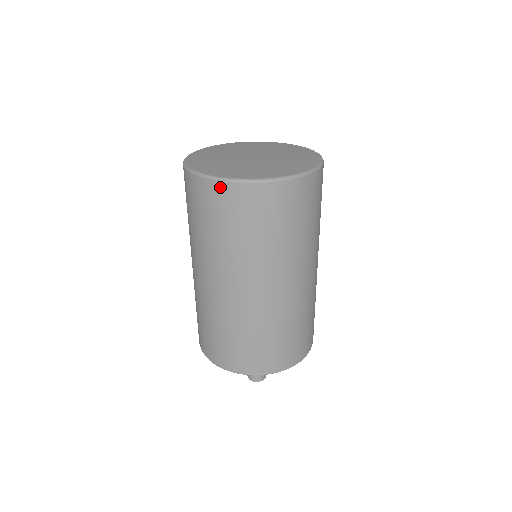
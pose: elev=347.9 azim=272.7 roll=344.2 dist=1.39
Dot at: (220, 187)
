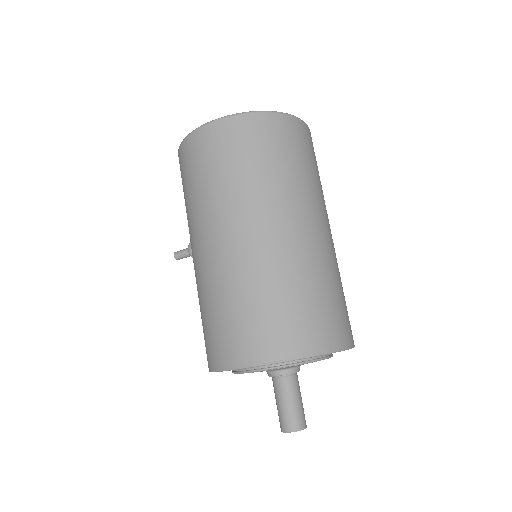
Dot at: (268, 118)
